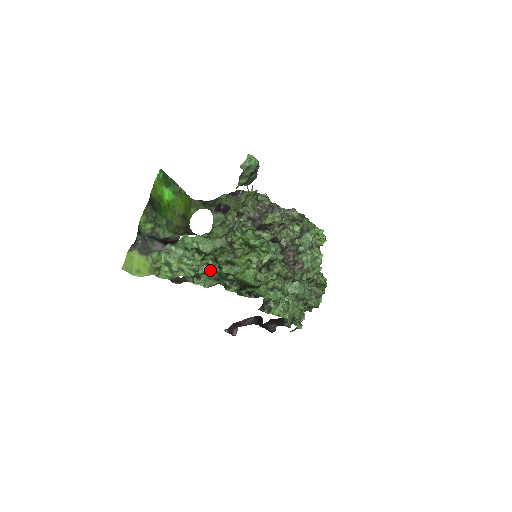
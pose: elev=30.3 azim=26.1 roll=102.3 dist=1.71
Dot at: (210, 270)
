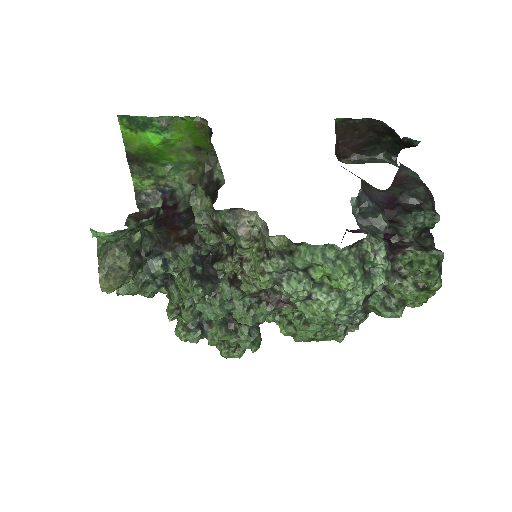
Dot at: occluded
